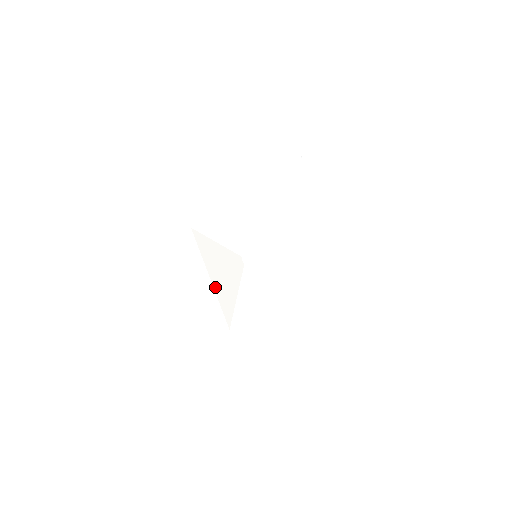
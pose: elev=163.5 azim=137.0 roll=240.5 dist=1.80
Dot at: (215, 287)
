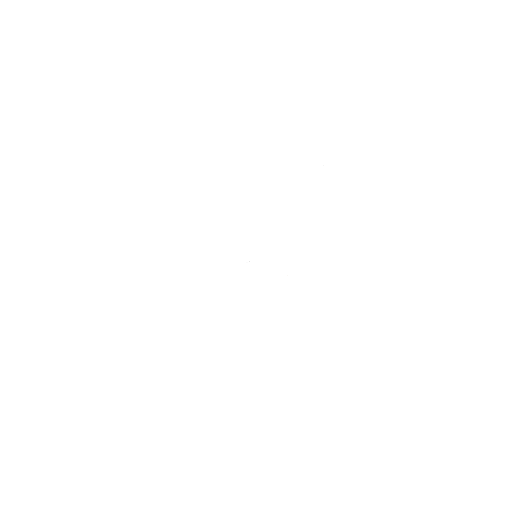
Dot at: (204, 281)
